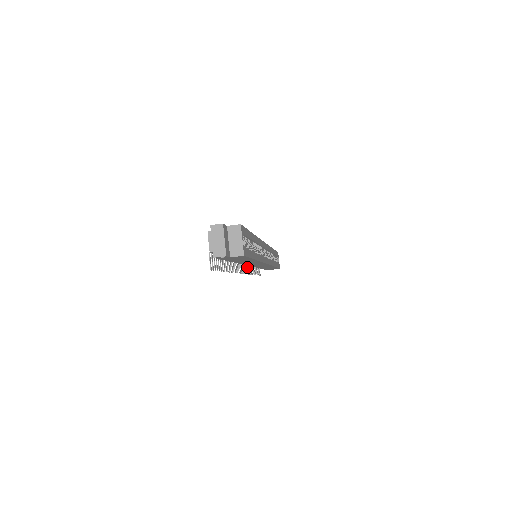
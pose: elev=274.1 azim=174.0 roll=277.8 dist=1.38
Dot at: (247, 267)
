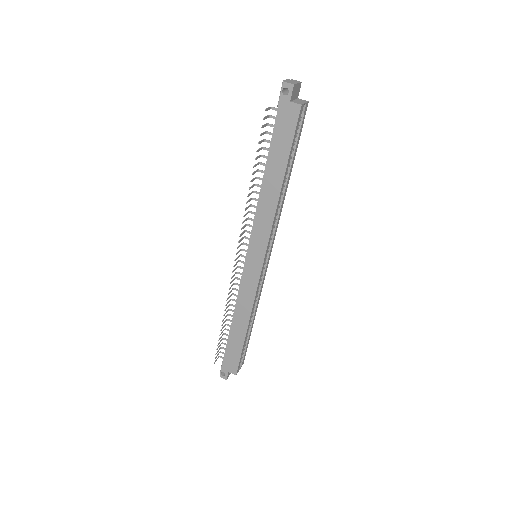
Dot at: occluded
